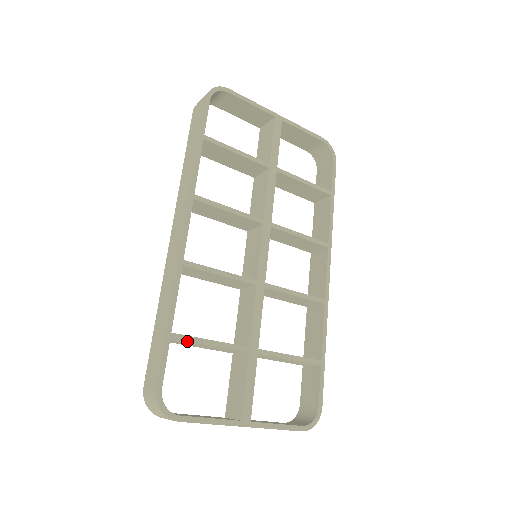
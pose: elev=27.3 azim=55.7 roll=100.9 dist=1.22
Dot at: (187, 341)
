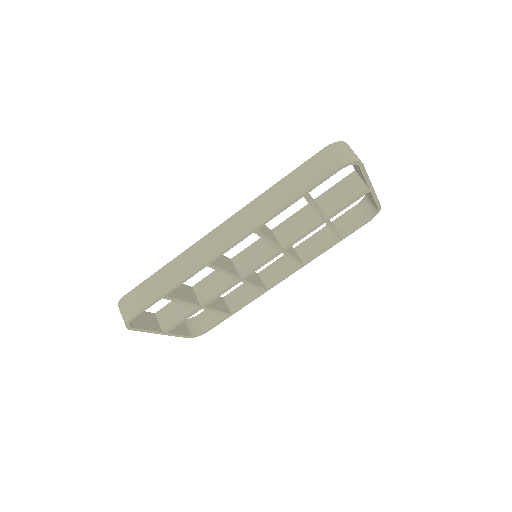
Dot at: occluded
